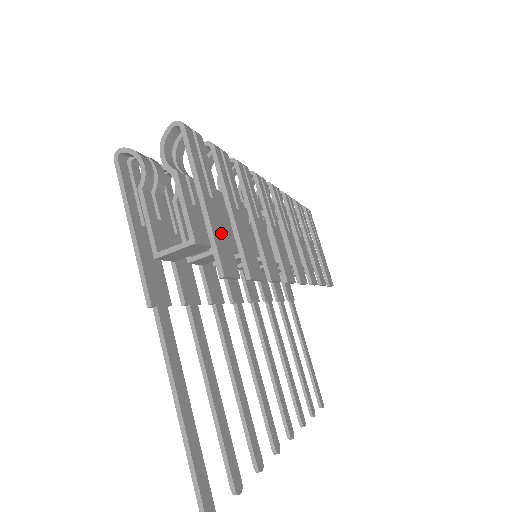
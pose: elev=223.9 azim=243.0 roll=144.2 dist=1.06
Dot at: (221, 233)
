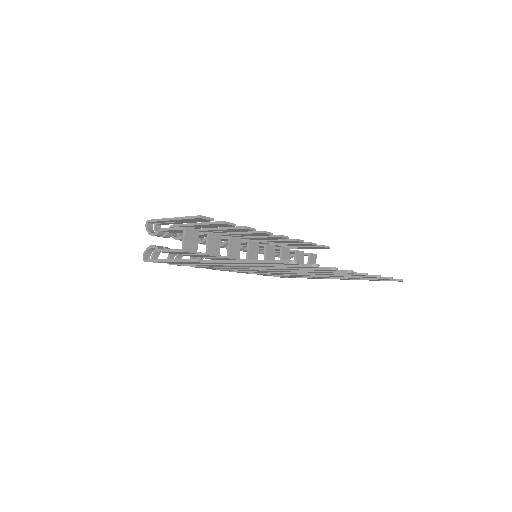
Dot at: occluded
